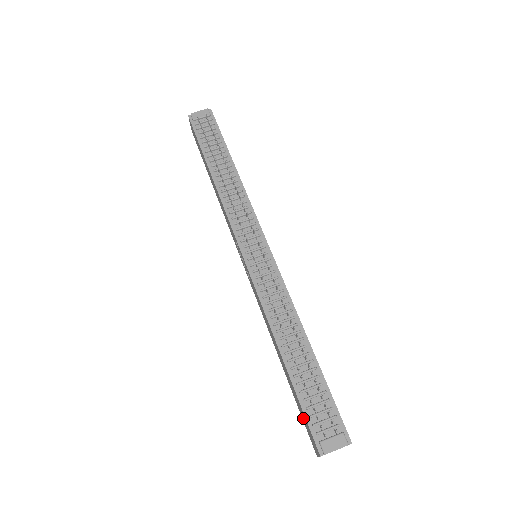
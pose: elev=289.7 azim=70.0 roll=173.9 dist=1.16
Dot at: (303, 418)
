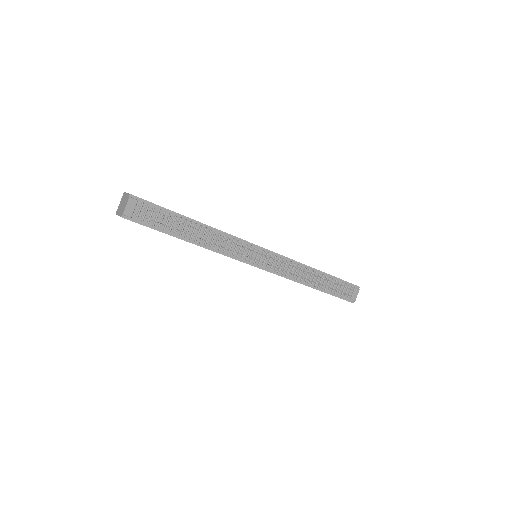
Dot at: occluded
